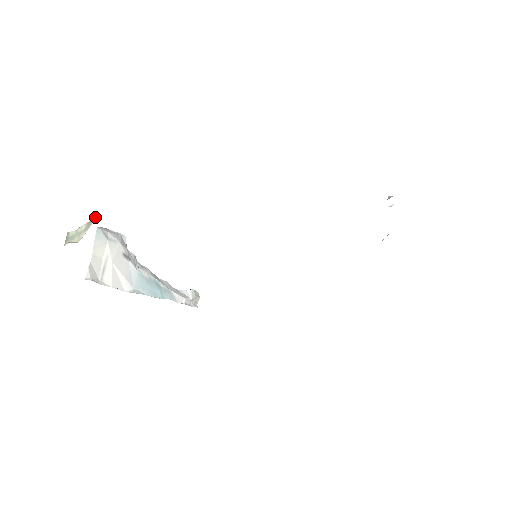
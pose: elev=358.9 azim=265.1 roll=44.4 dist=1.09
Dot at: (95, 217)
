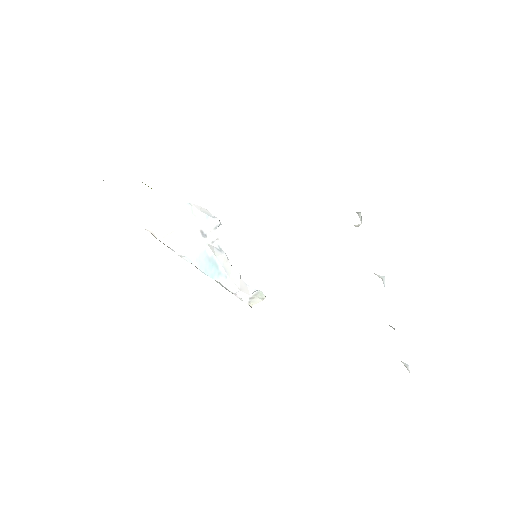
Dot at: occluded
